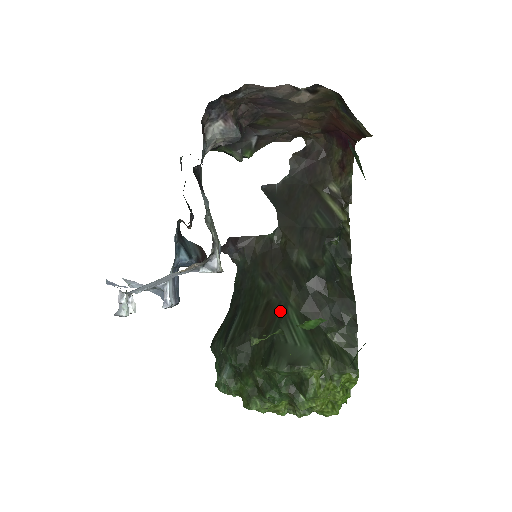
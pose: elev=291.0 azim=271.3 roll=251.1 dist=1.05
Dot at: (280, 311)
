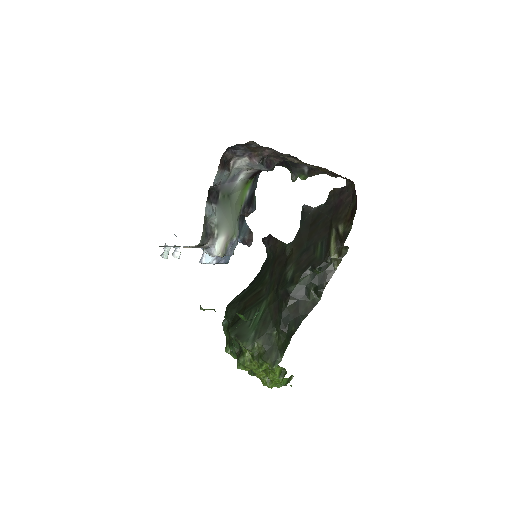
Dot at: (260, 300)
